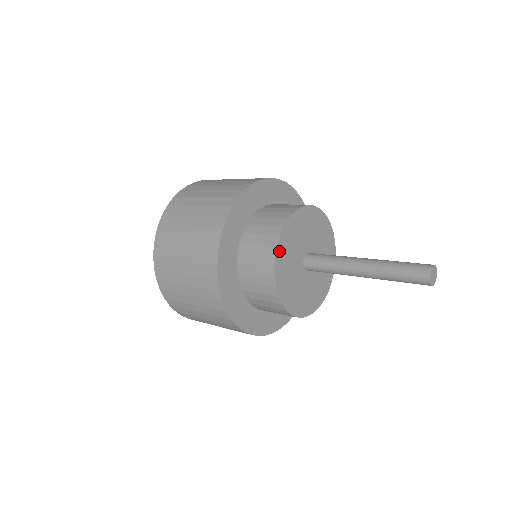
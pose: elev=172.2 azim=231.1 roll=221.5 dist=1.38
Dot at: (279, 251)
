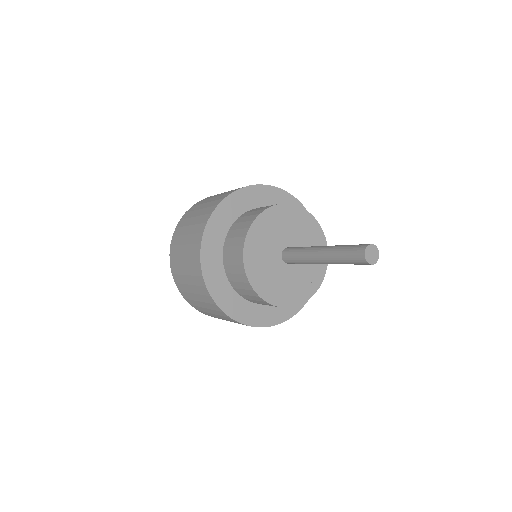
Dot at: (251, 233)
